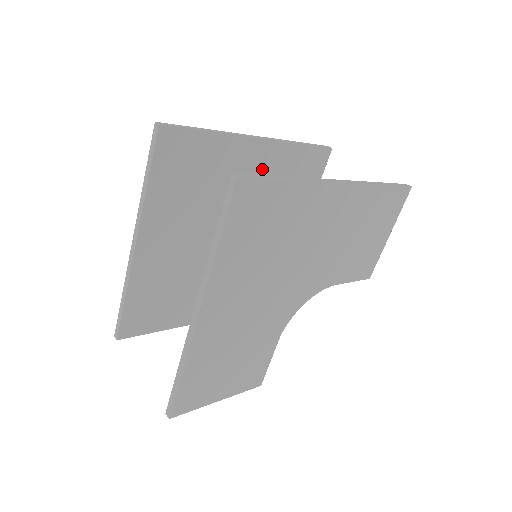
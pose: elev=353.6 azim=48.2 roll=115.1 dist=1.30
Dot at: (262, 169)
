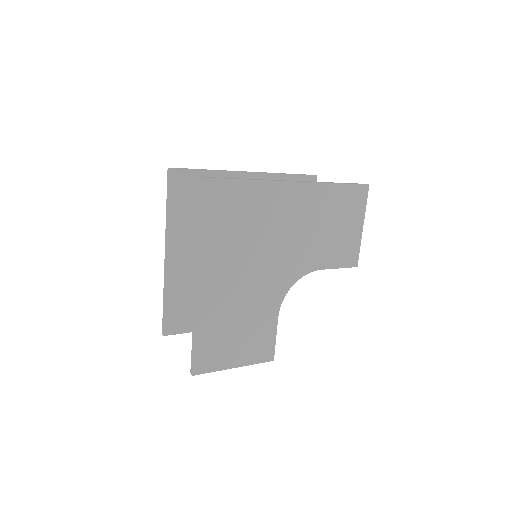
Dot at: occluded
